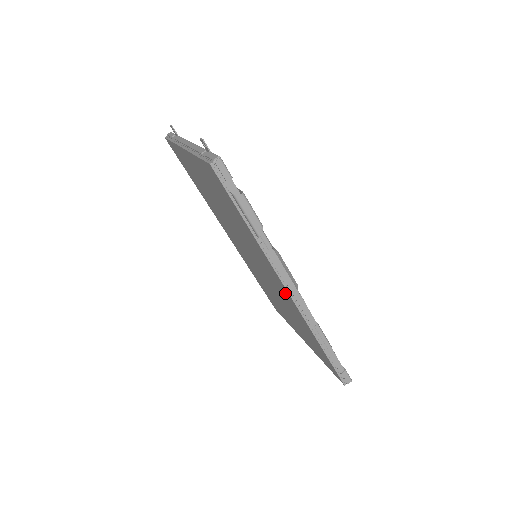
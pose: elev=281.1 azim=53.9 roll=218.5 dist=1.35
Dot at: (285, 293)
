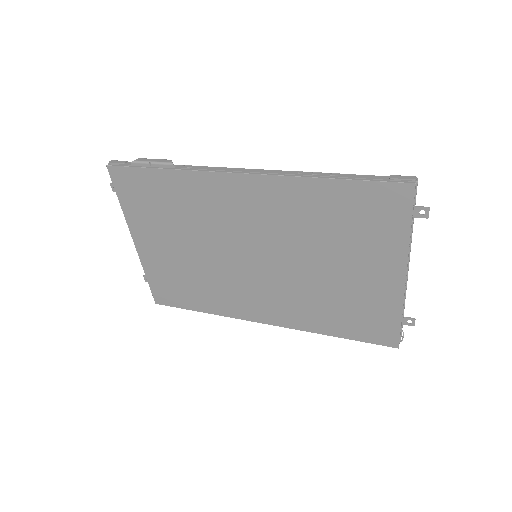
Dot at: (252, 191)
